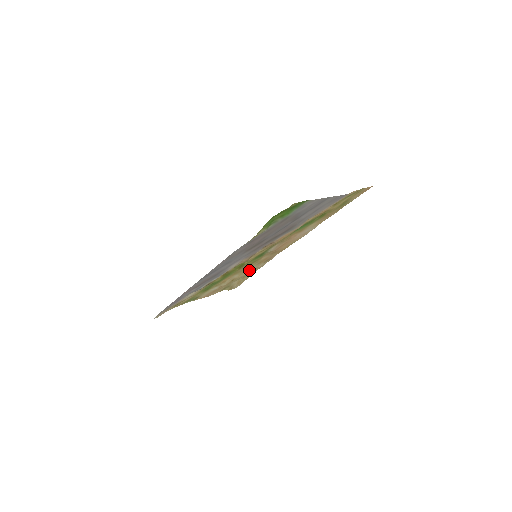
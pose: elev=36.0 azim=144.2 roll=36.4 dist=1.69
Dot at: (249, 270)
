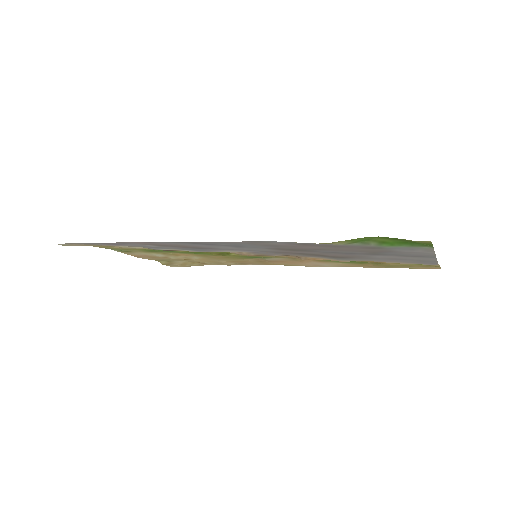
Dot at: (213, 260)
